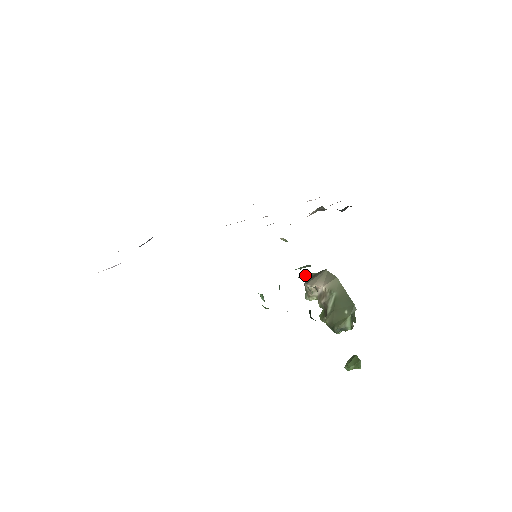
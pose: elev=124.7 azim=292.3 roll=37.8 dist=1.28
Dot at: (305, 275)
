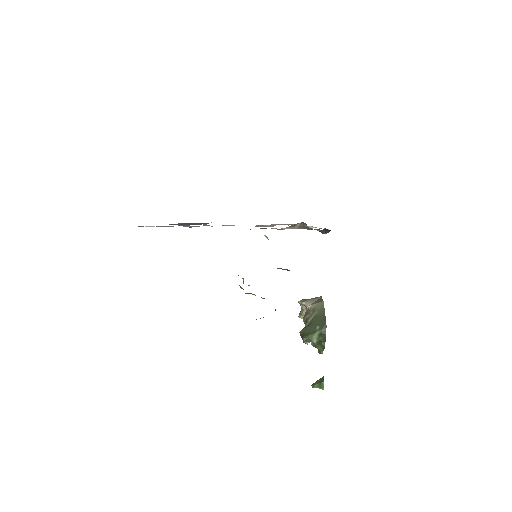
Dot at: occluded
